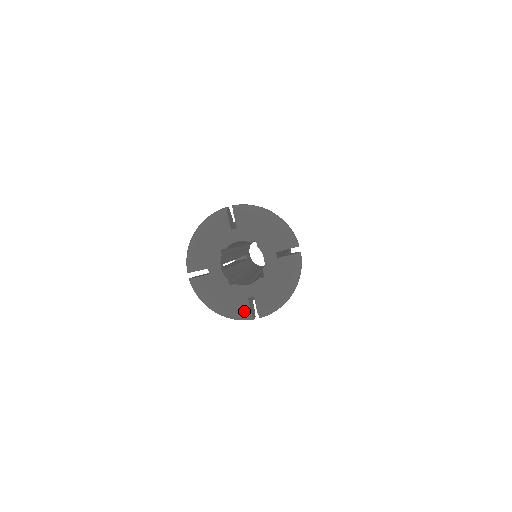
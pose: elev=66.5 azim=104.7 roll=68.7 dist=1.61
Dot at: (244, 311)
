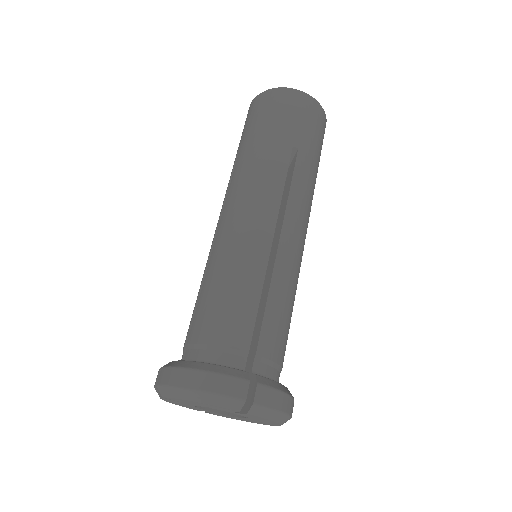
Dot at: occluded
